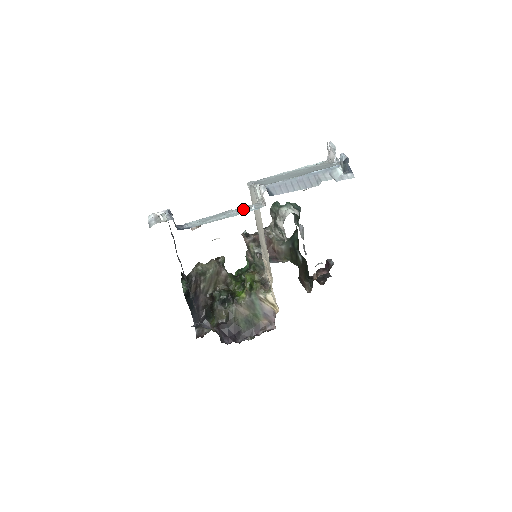
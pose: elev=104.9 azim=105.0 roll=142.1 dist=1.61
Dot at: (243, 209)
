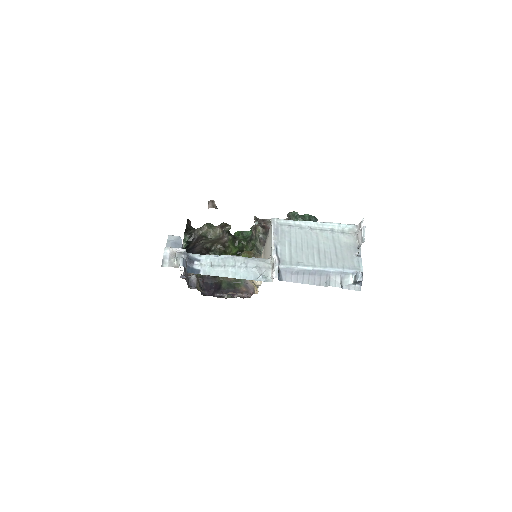
Dot at: (253, 266)
